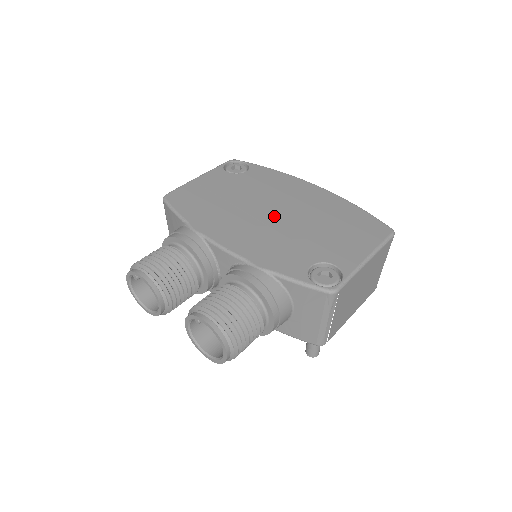
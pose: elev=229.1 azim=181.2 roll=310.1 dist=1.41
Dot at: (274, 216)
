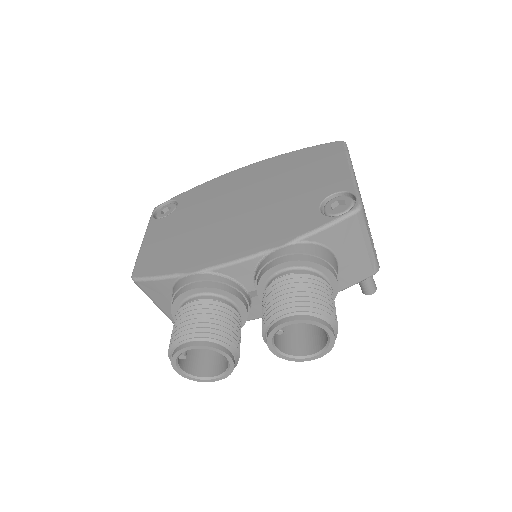
Dot at: (243, 208)
